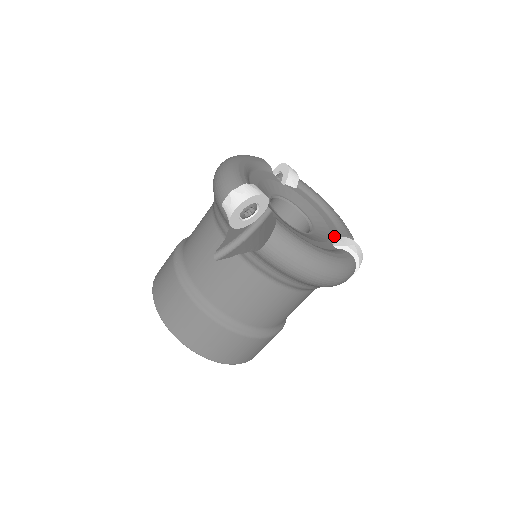
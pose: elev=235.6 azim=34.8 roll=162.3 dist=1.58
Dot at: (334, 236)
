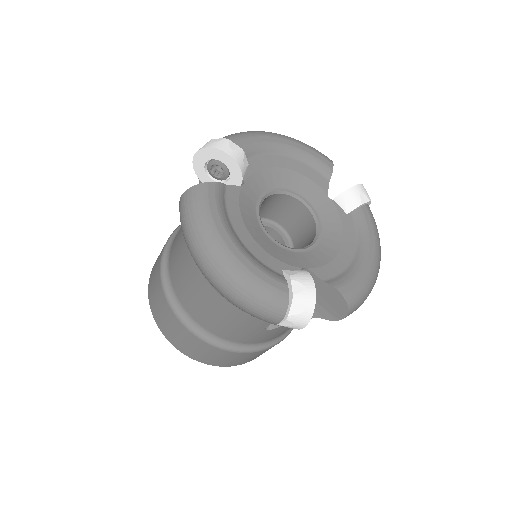
Dot at: occluded
